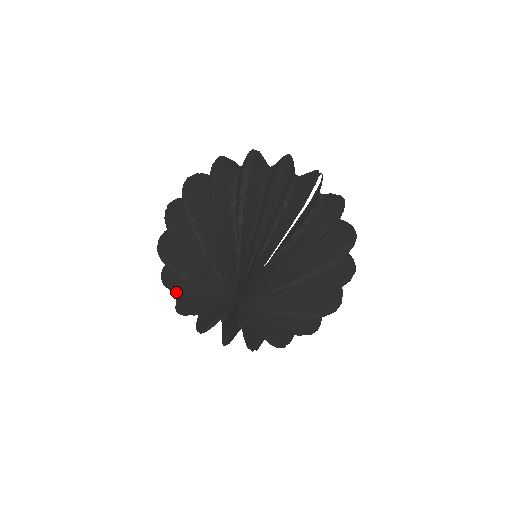
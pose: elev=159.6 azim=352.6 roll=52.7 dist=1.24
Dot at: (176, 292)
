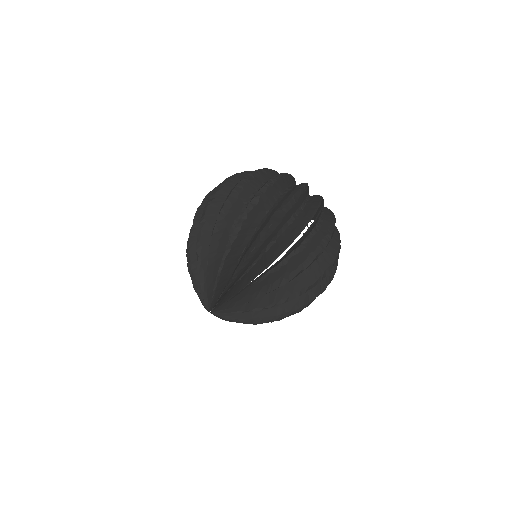
Dot at: occluded
